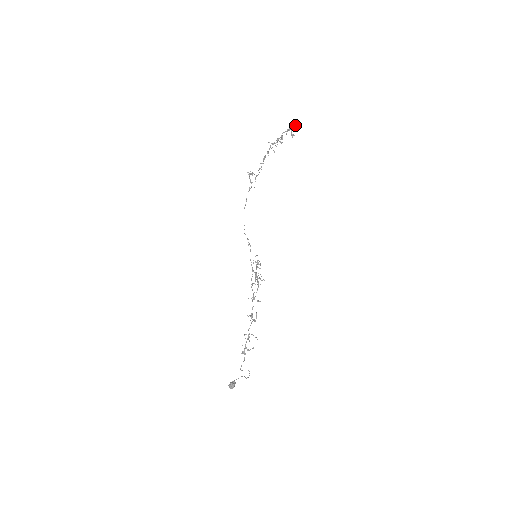
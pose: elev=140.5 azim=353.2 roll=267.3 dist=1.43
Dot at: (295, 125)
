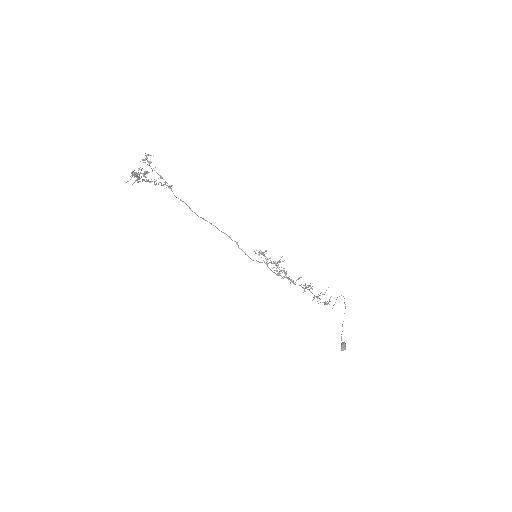
Dot at: (134, 175)
